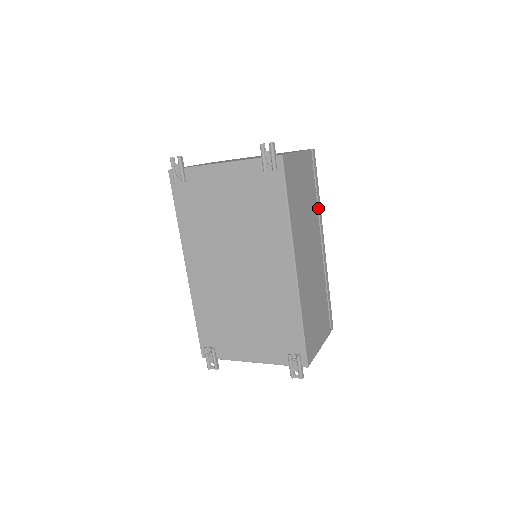
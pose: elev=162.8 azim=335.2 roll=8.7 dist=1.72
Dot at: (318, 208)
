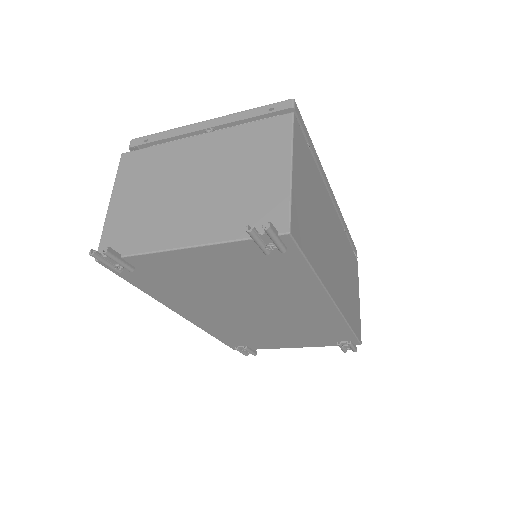
Dot at: occluded
